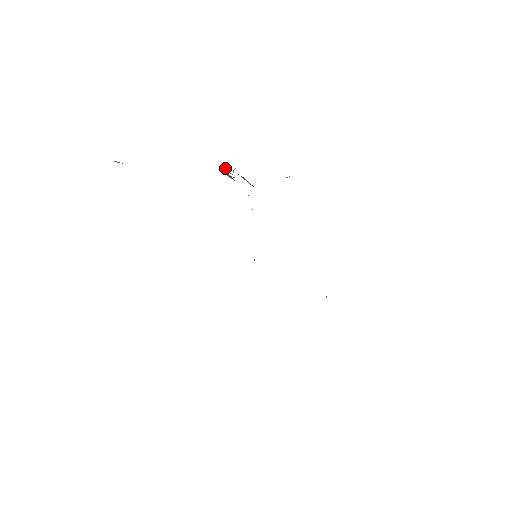
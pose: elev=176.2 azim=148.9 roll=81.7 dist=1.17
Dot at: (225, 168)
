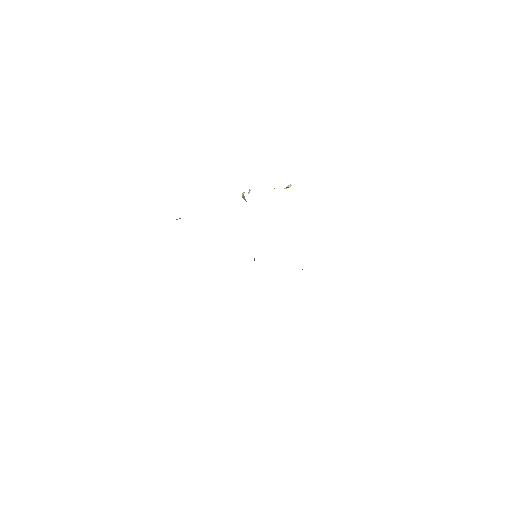
Dot at: (244, 197)
